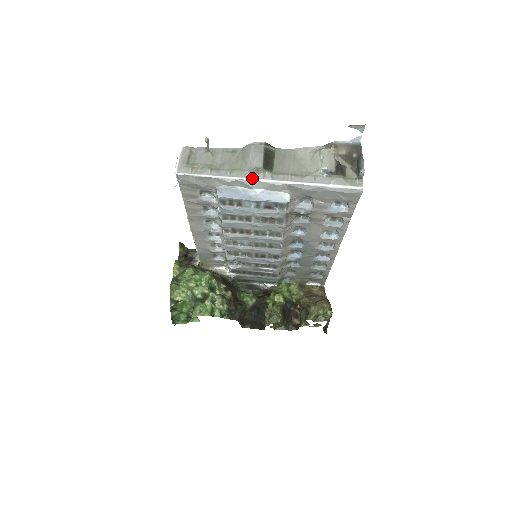
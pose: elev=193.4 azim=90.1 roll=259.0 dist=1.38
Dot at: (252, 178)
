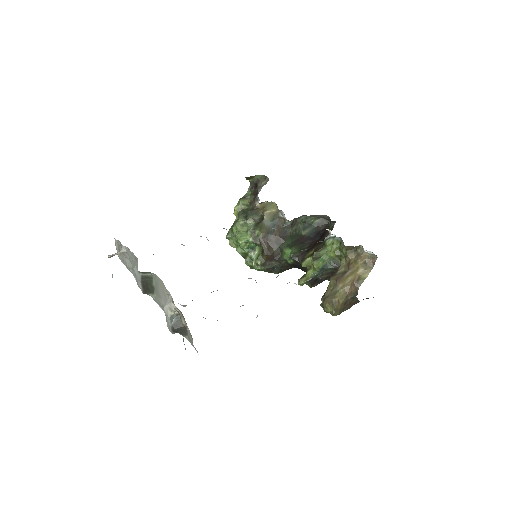
Dot at: occluded
